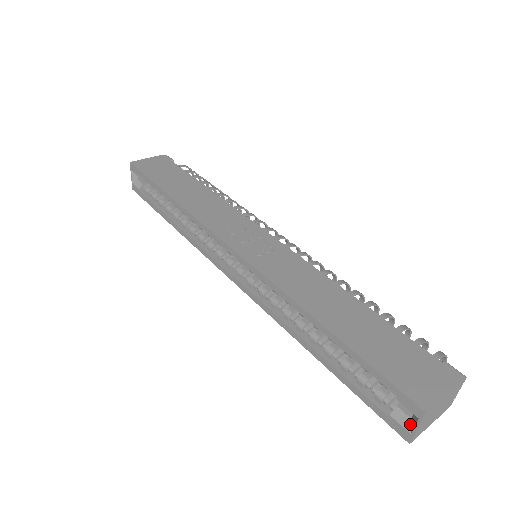
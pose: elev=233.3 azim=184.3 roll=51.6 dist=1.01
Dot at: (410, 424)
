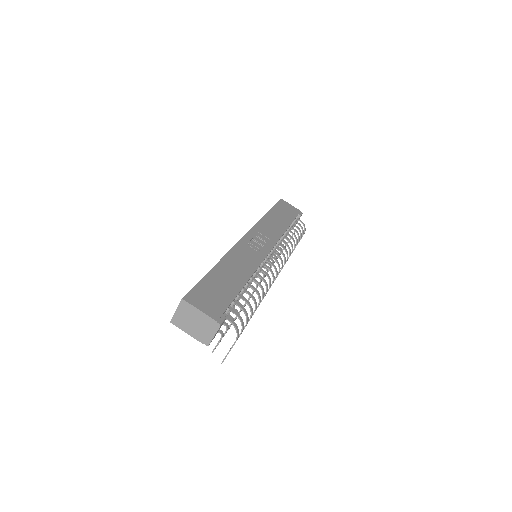
Dot at: (179, 313)
